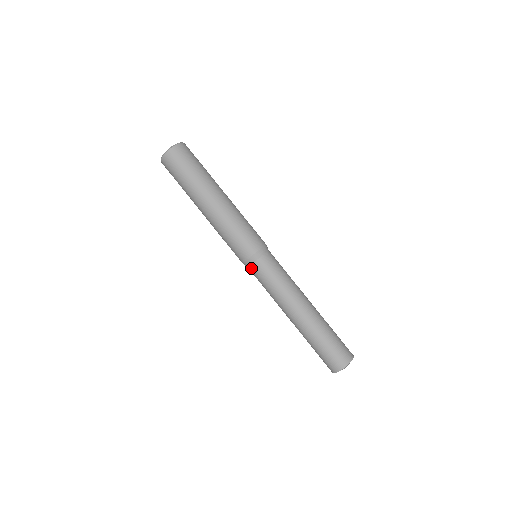
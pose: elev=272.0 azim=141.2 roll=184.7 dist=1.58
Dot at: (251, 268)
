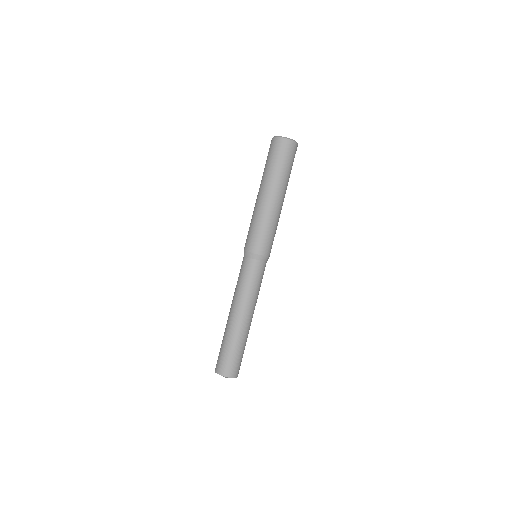
Dot at: (244, 259)
